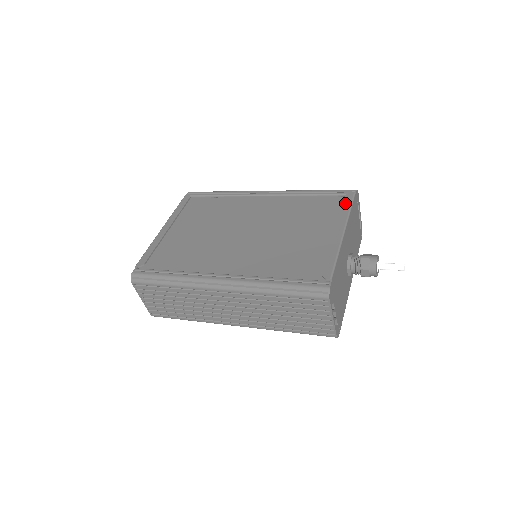
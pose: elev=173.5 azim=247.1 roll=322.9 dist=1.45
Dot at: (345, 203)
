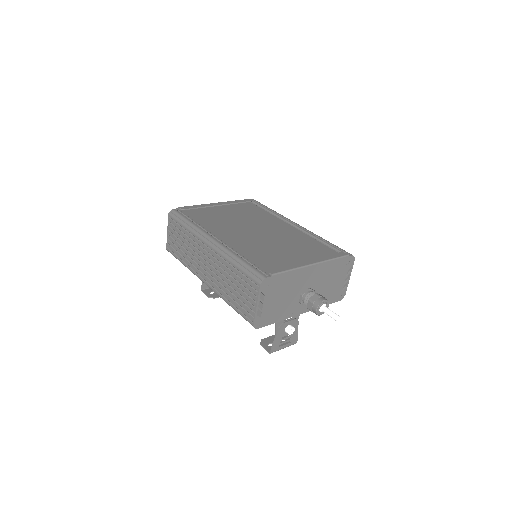
Dot at: (335, 254)
